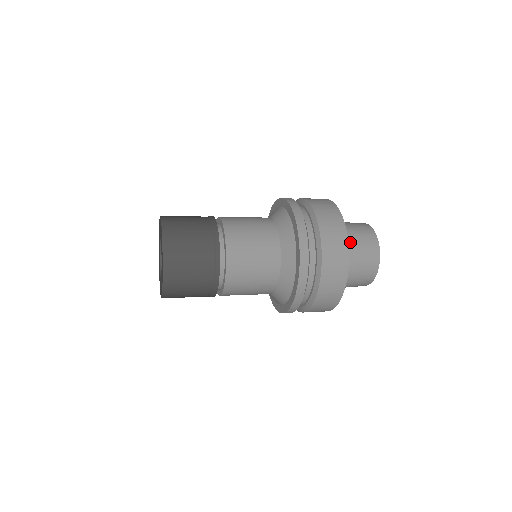
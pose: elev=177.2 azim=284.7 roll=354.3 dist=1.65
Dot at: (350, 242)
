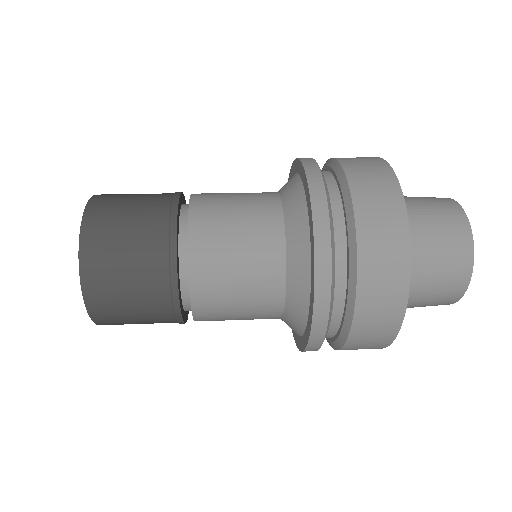
Dot at: (418, 265)
